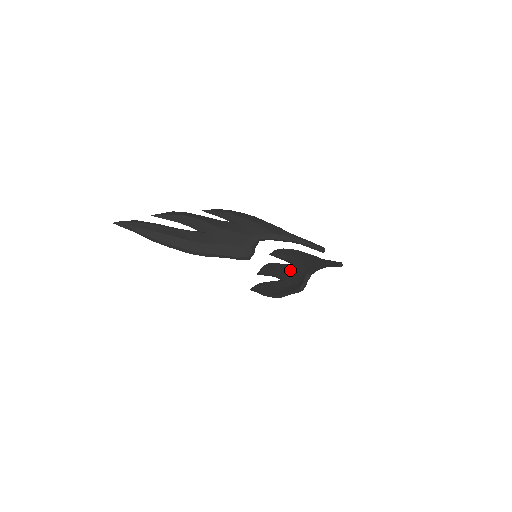
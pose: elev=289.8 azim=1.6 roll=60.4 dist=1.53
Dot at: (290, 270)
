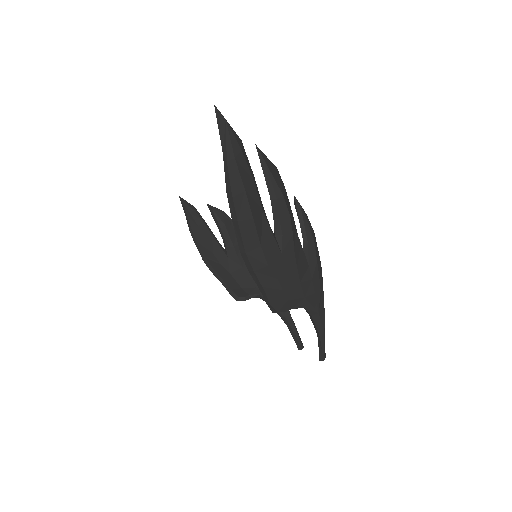
Dot at: occluded
